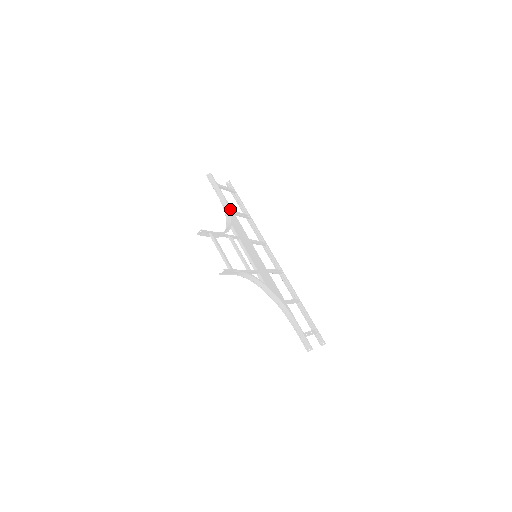
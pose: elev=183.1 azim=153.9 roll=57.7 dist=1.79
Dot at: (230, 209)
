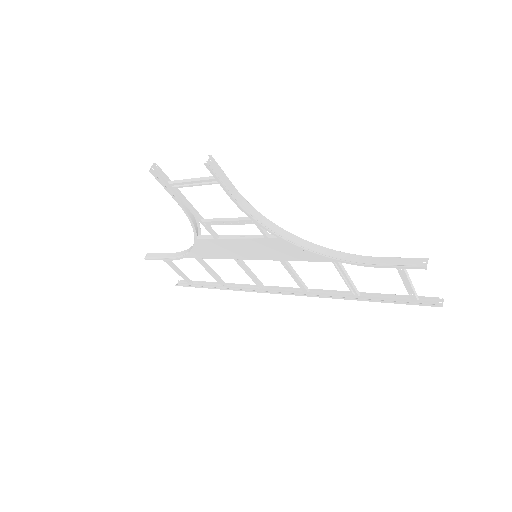
Dot at: occluded
